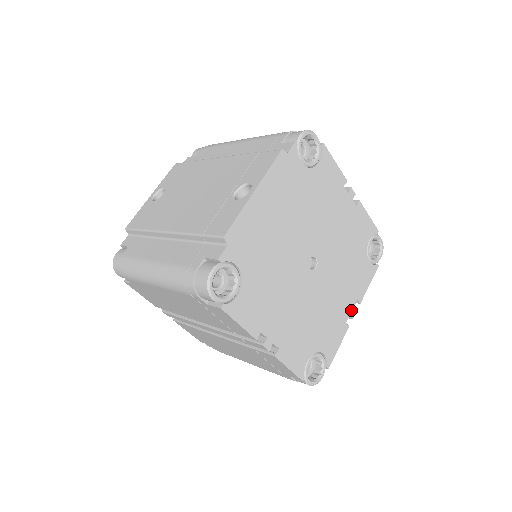
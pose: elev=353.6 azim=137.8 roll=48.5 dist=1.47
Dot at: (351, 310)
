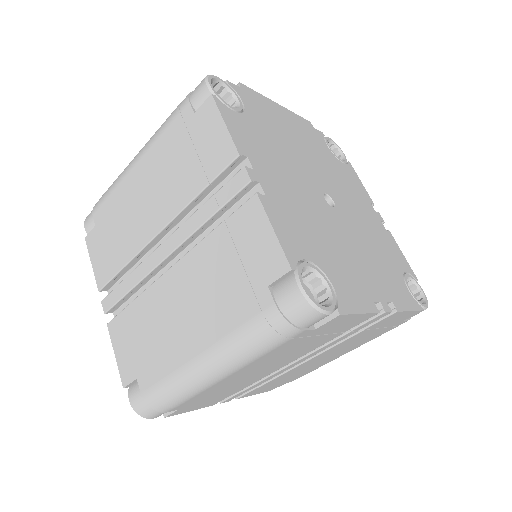
Dot at: (382, 300)
